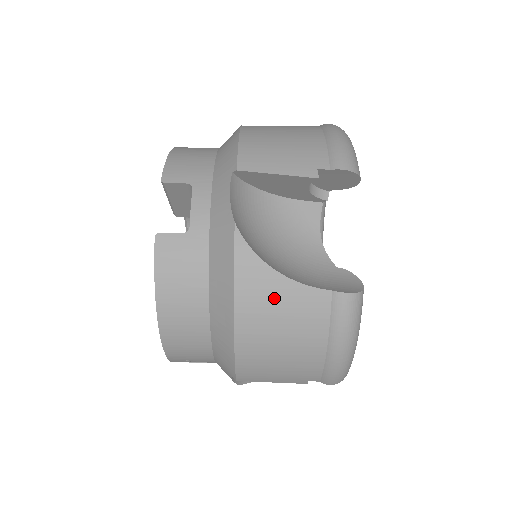
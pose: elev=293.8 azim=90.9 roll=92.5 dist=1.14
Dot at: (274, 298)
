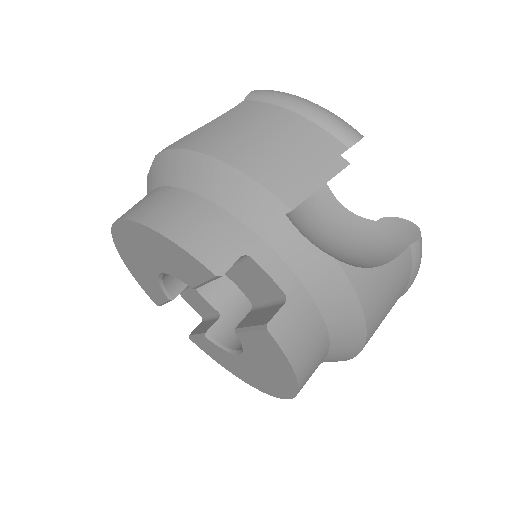
Dot at: (384, 287)
